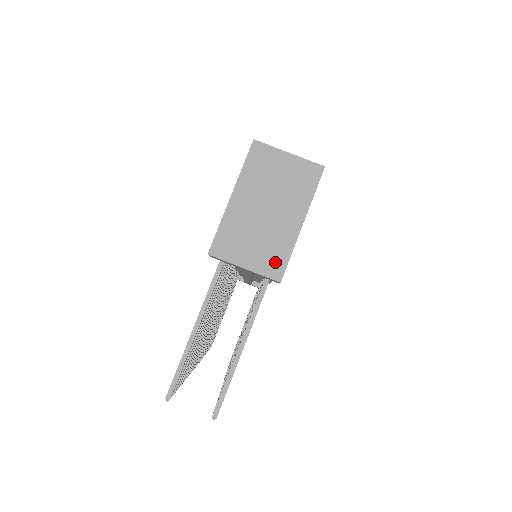
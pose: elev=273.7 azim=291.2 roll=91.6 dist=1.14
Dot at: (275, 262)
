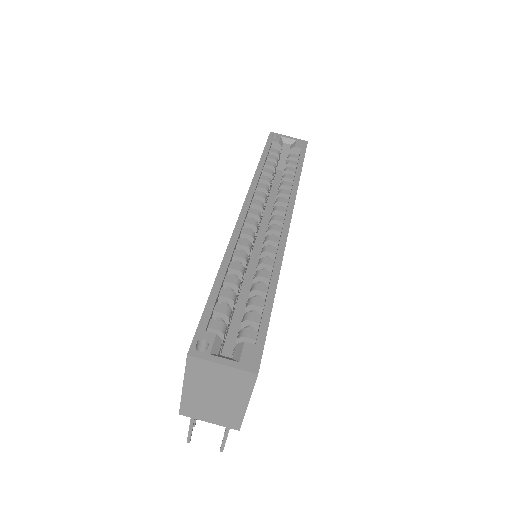
Dot at: (232, 422)
